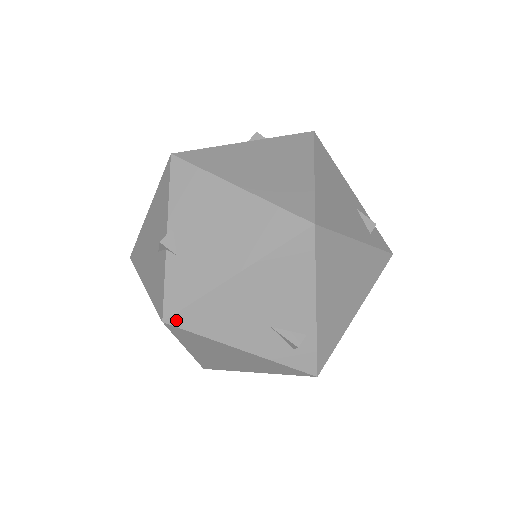
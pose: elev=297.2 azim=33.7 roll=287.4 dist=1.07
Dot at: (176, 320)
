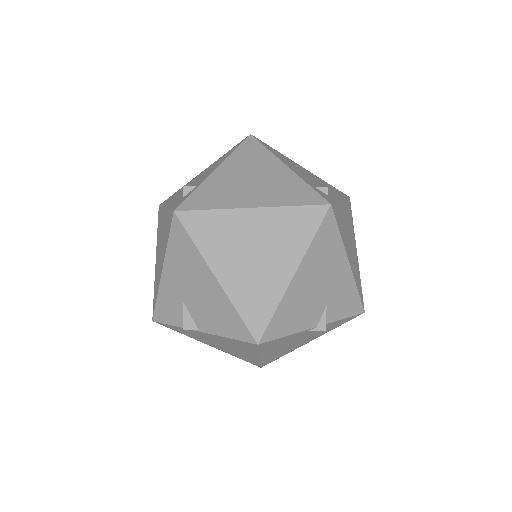
Dot at: occluded
